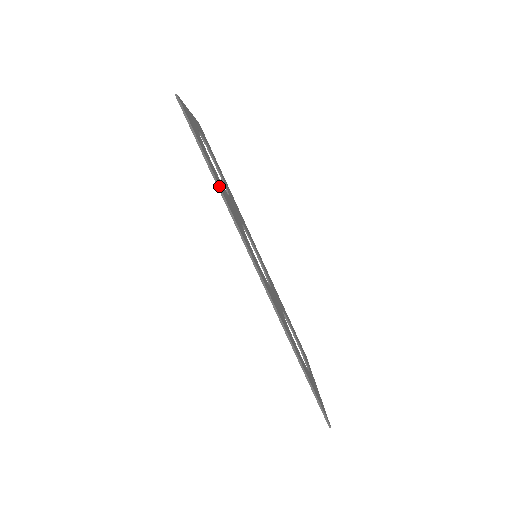
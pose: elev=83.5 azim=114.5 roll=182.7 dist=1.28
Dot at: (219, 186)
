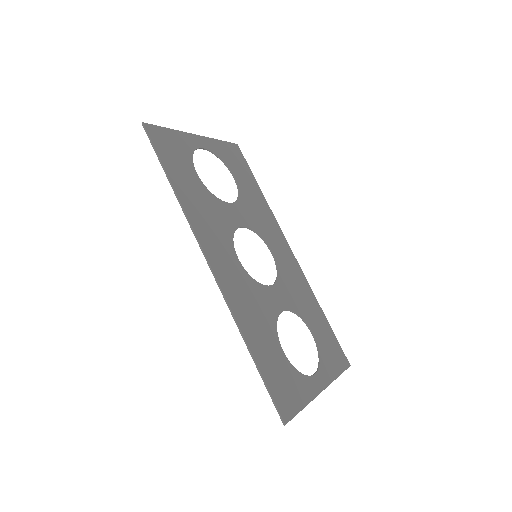
Dot at: (175, 191)
